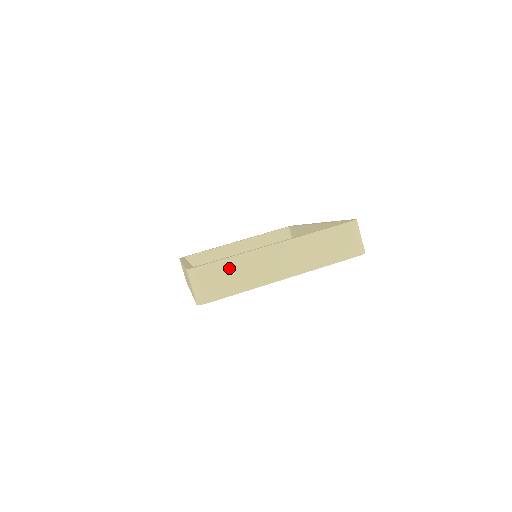
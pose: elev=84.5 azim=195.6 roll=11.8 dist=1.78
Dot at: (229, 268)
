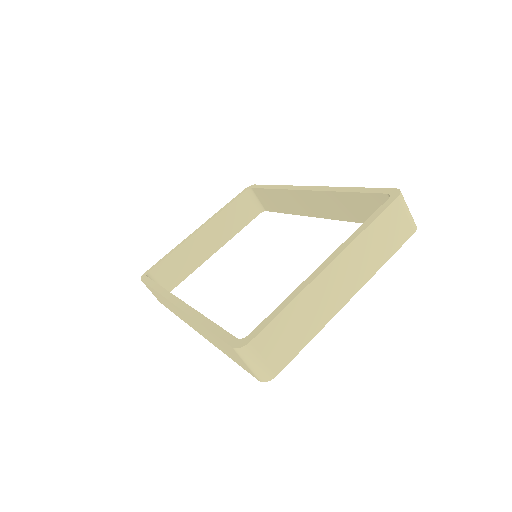
Dot at: (287, 322)
